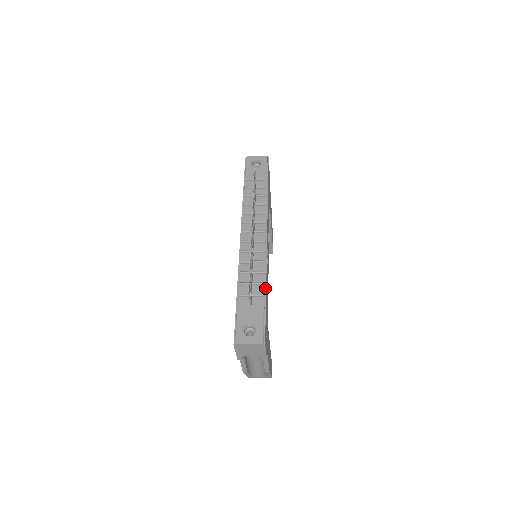
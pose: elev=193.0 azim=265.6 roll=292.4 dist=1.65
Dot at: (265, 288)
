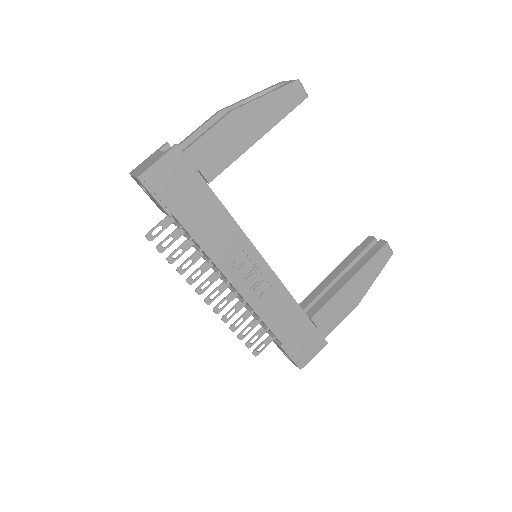
Dot at: (271, 332)
